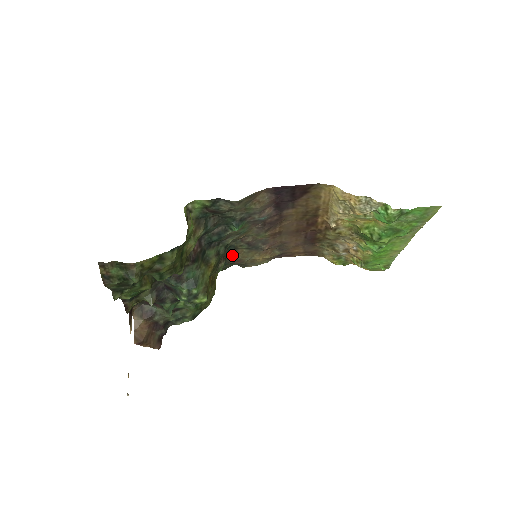
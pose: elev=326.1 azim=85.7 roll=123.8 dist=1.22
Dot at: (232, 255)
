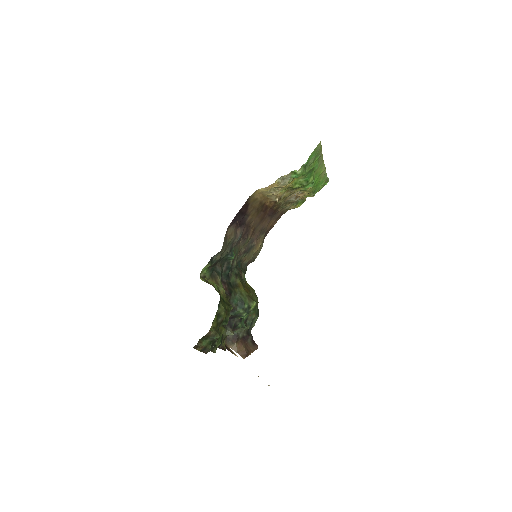
Dot at: (242, 264)
